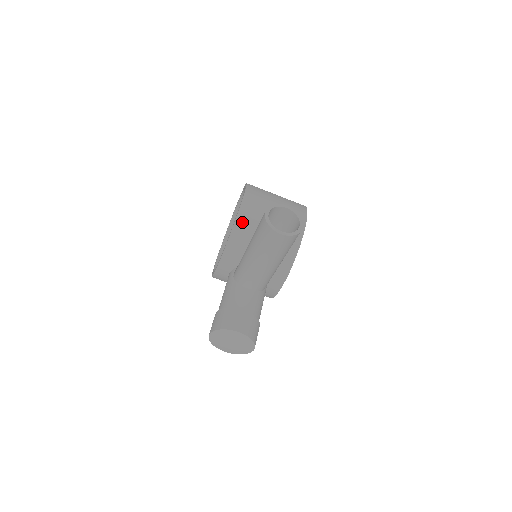
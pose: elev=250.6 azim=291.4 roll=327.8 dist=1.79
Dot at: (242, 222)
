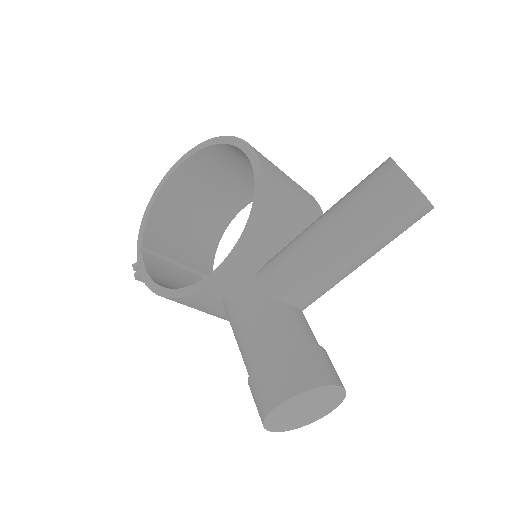
Dot at: (270, 193)
